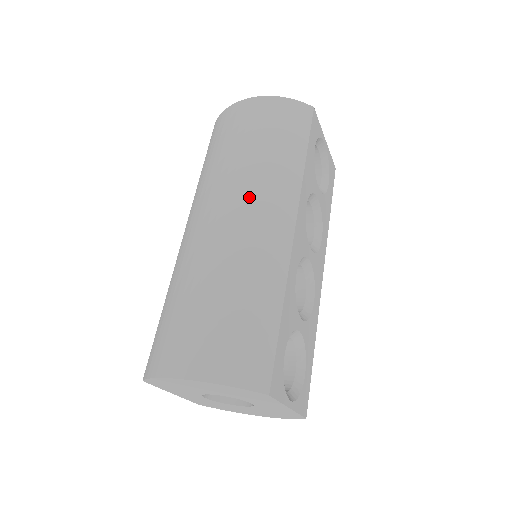
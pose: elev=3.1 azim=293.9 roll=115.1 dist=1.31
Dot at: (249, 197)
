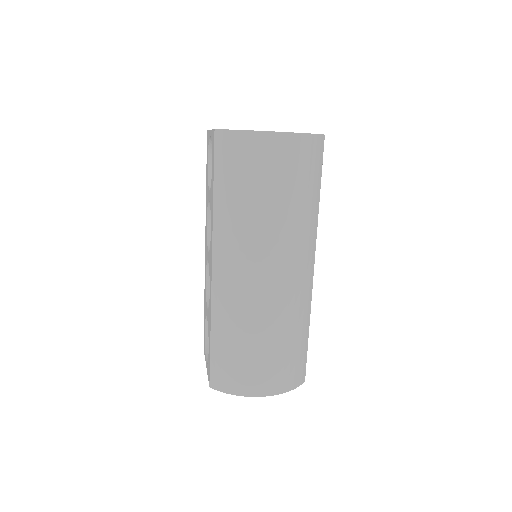
Dot at: (287, 256)
